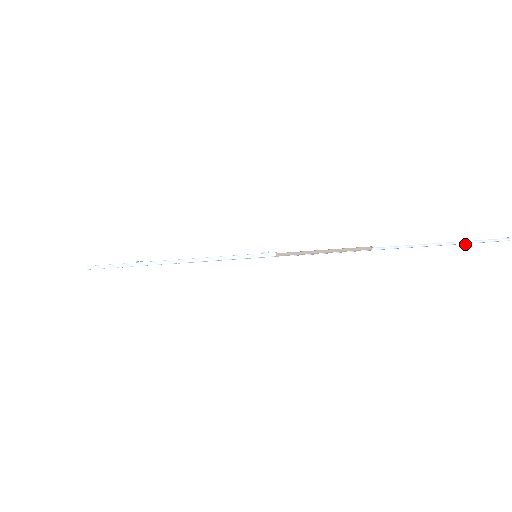
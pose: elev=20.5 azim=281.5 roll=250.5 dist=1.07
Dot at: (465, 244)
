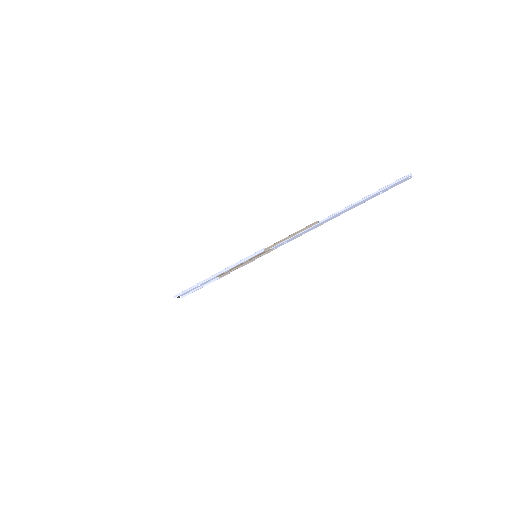
Dot at: (380, 193)
